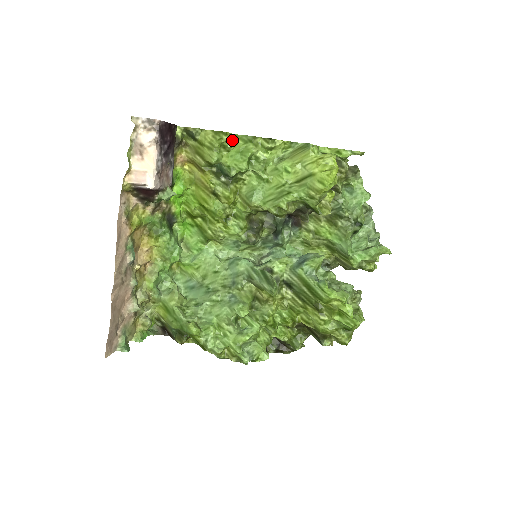
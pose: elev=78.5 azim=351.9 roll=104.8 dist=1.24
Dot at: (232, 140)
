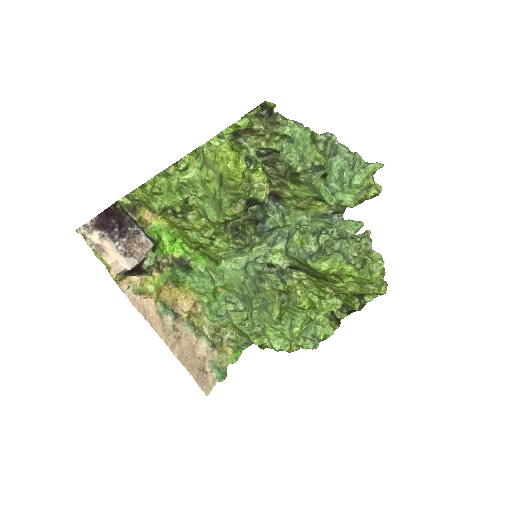
Dot at: (157, 183)
